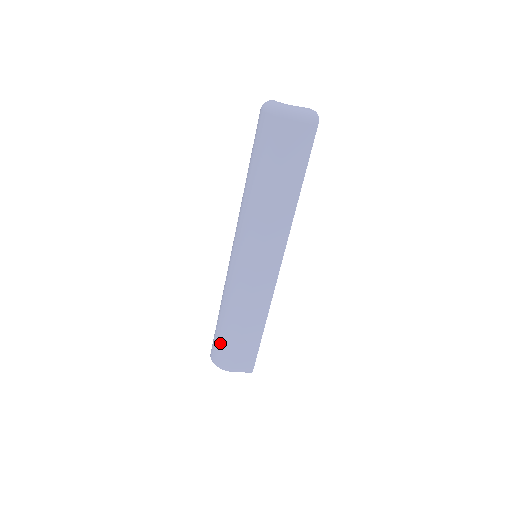
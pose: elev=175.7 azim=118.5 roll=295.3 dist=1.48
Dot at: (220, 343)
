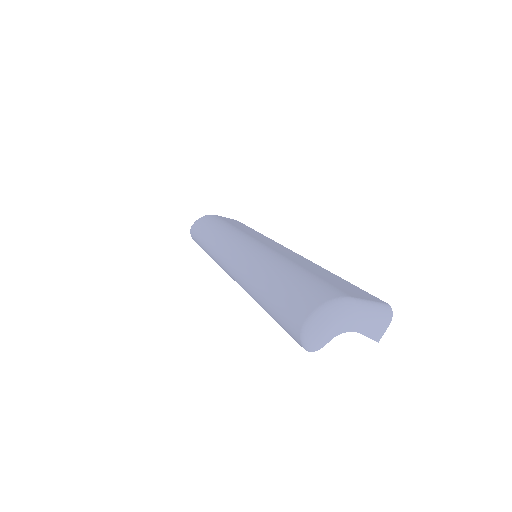
Dot at: (294, 290)
